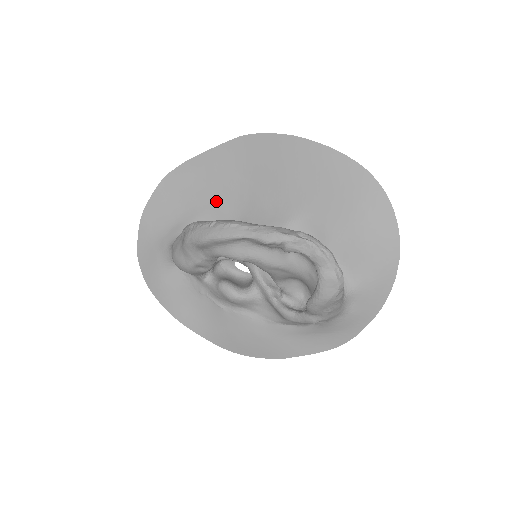
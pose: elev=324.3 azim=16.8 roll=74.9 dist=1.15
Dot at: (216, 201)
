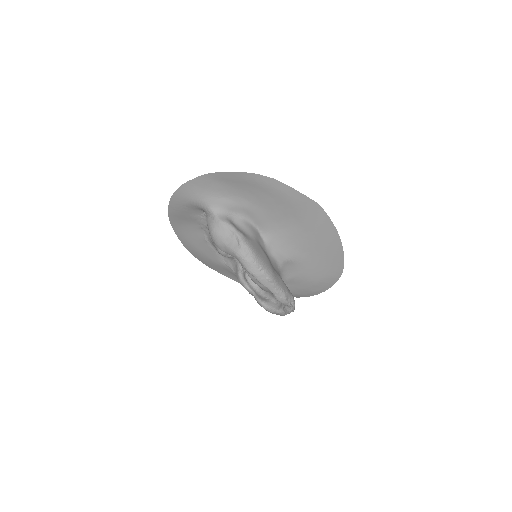
Dot at: (265, 211)
